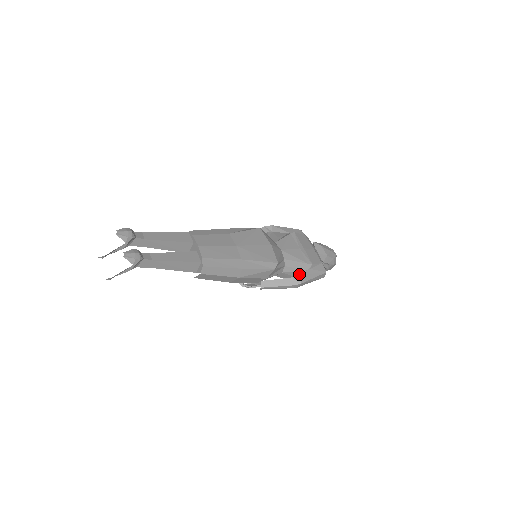
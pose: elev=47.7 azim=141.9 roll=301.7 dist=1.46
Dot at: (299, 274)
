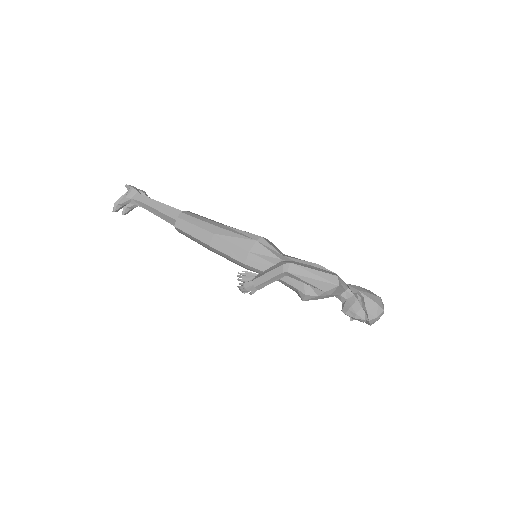
Dot at: (292, 261)
